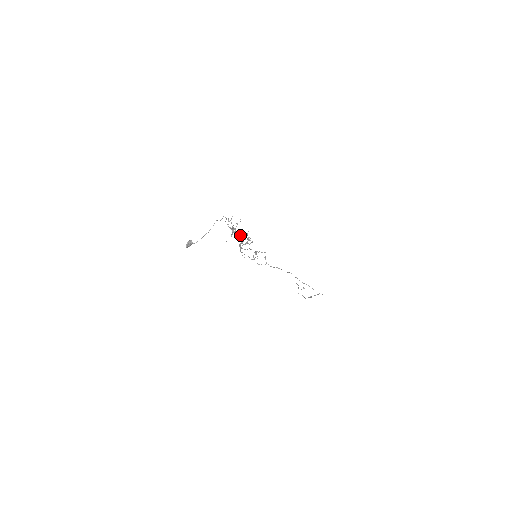
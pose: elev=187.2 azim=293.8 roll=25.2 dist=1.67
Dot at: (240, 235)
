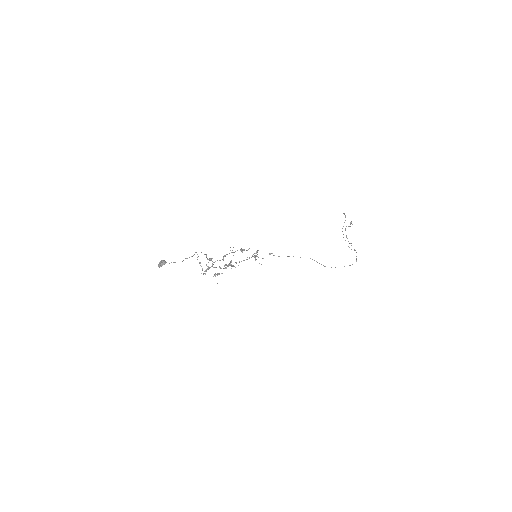
Dot at: (225, 256)
